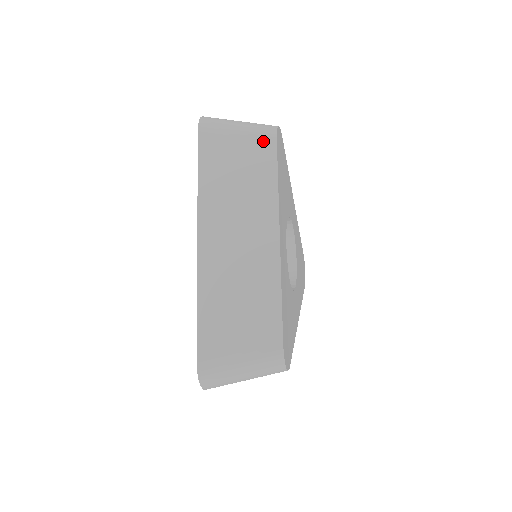
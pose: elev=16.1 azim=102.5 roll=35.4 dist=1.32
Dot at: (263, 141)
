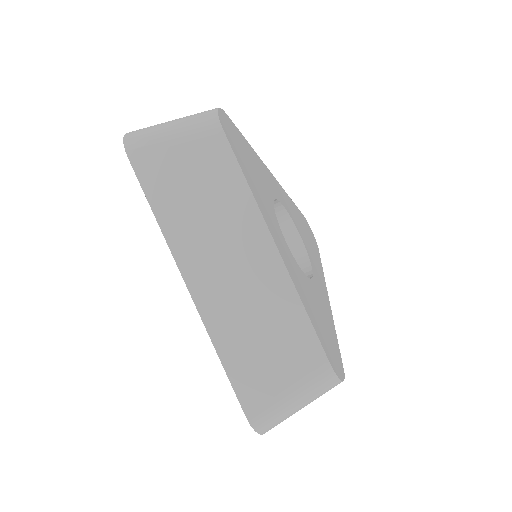
Dot at: (208, 138)
